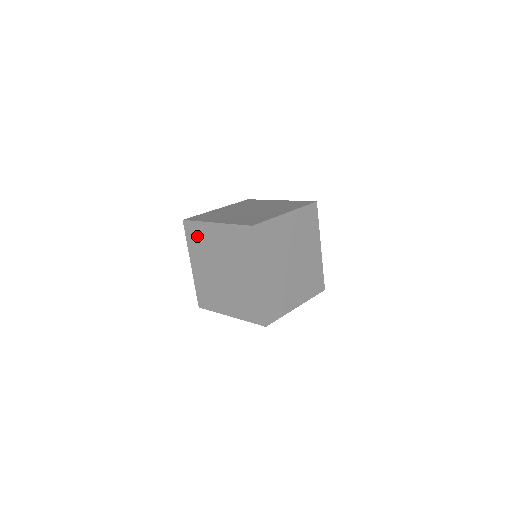
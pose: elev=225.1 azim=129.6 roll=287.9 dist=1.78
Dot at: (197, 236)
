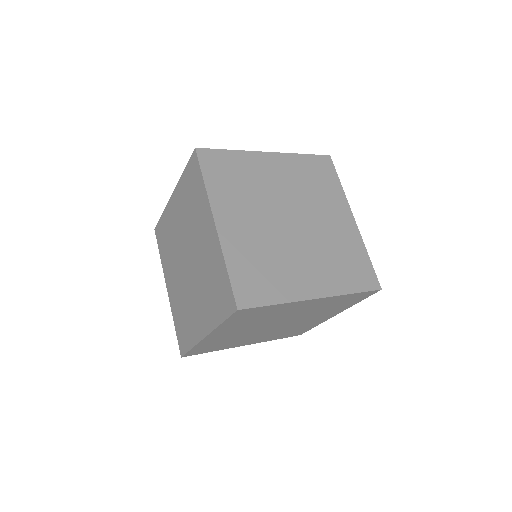
Dot at: (193, 191)
